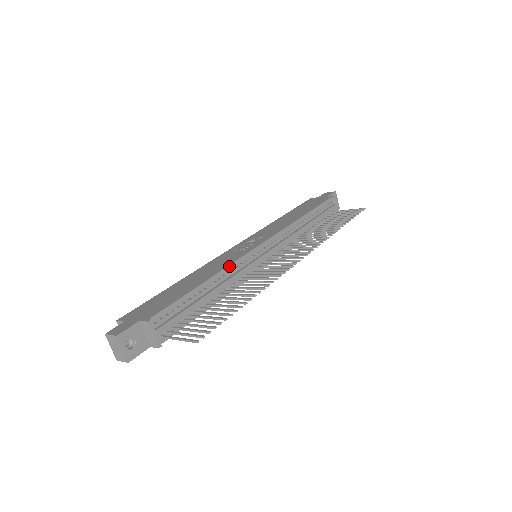
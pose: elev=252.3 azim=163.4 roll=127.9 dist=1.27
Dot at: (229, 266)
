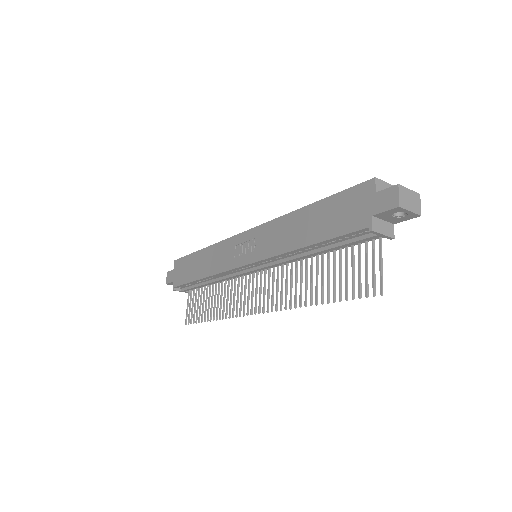
Dot at: (216, 274)
